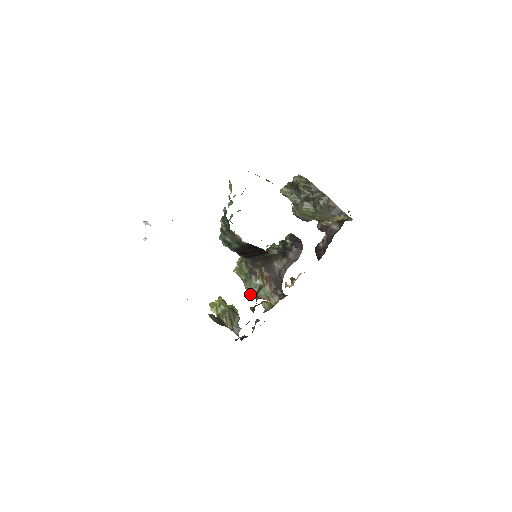
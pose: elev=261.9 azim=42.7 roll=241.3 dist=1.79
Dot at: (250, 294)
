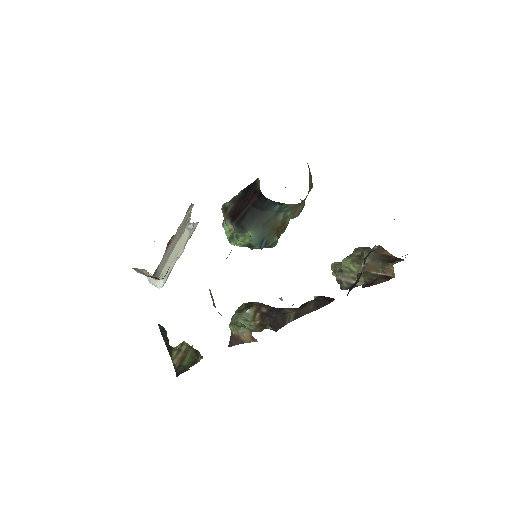
Dot at: (232, 337)
